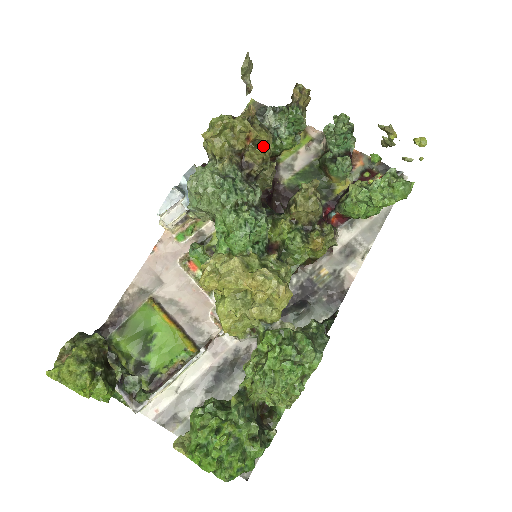
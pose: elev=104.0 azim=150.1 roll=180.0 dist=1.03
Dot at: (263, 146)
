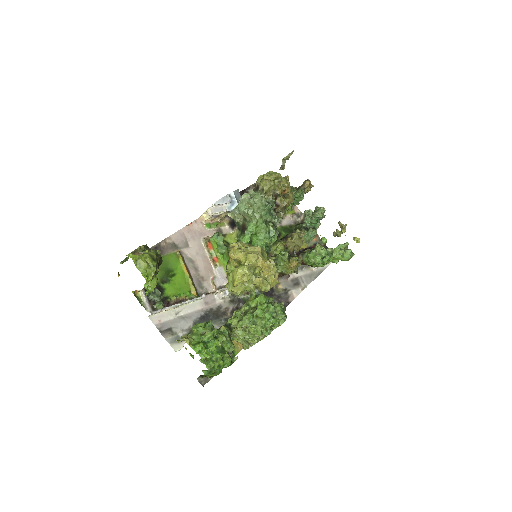
Dot at: (290, 199)
